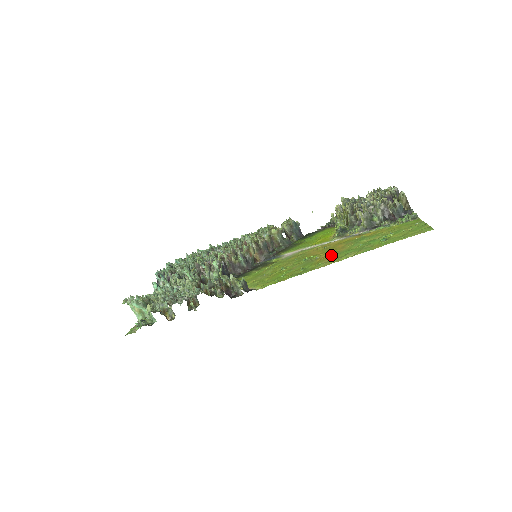
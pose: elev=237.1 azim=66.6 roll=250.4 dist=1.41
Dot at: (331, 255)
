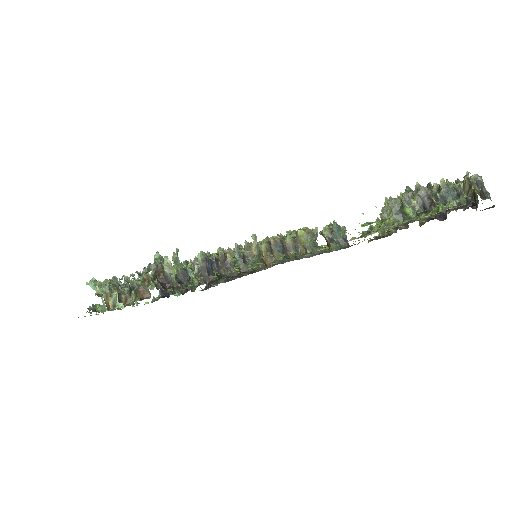
Dot at: occluded
